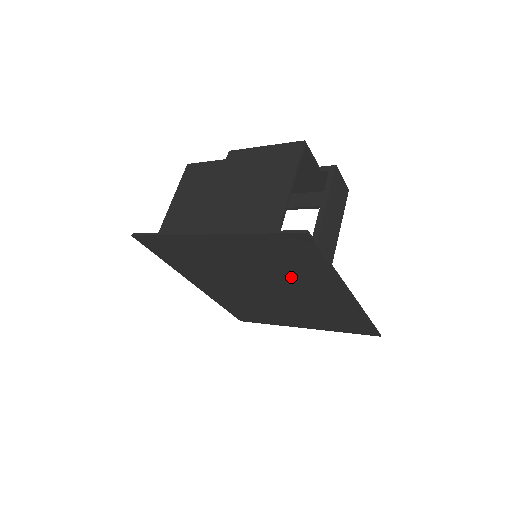
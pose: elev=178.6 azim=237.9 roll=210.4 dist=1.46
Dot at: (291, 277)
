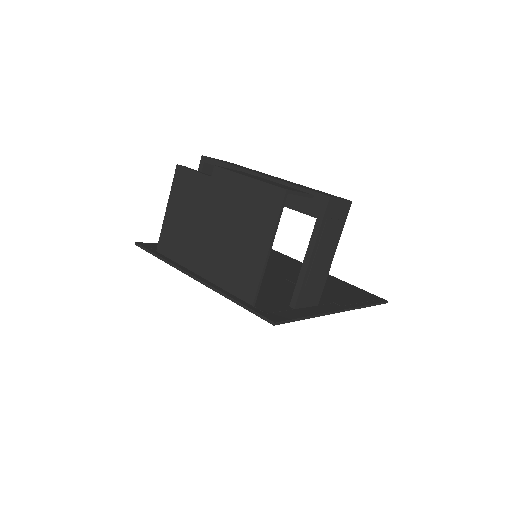
Dot at: occluded
